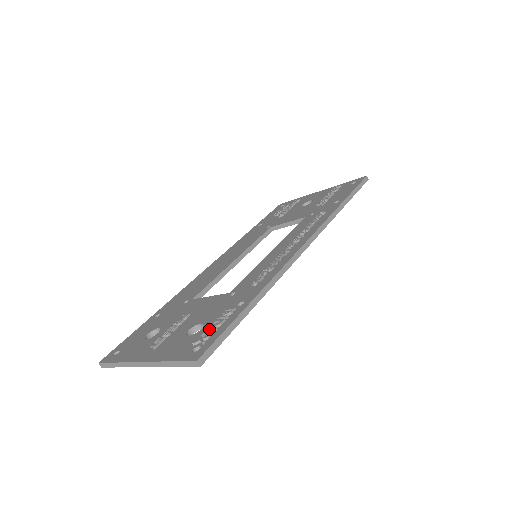
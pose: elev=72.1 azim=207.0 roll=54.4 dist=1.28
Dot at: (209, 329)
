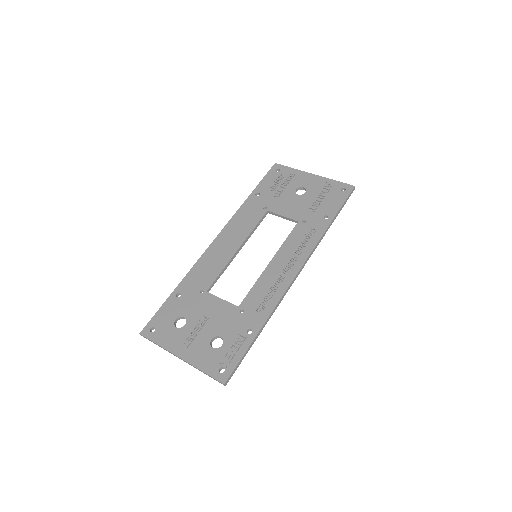
Dot at: (229, 353)
